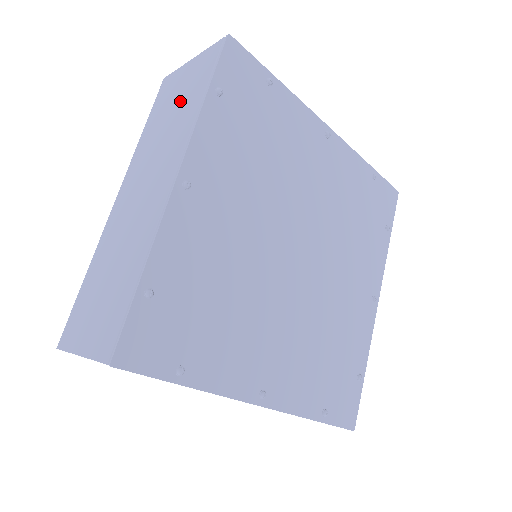
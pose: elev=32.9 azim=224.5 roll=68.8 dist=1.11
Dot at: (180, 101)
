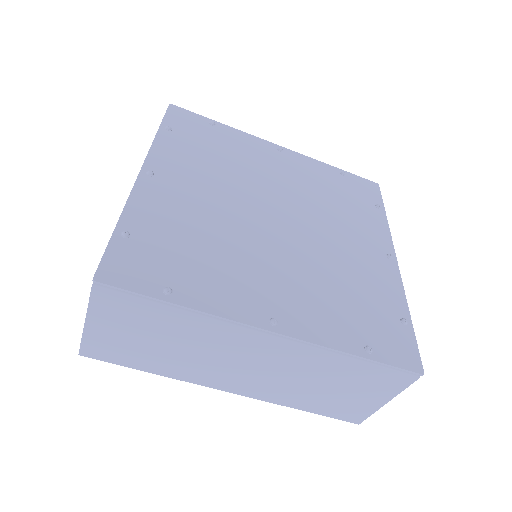
Dot at: occluded
